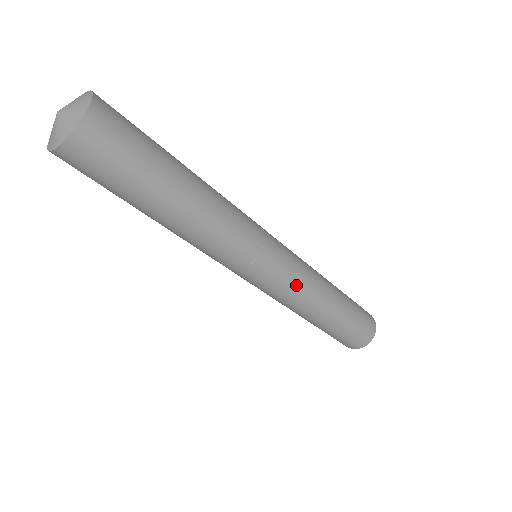
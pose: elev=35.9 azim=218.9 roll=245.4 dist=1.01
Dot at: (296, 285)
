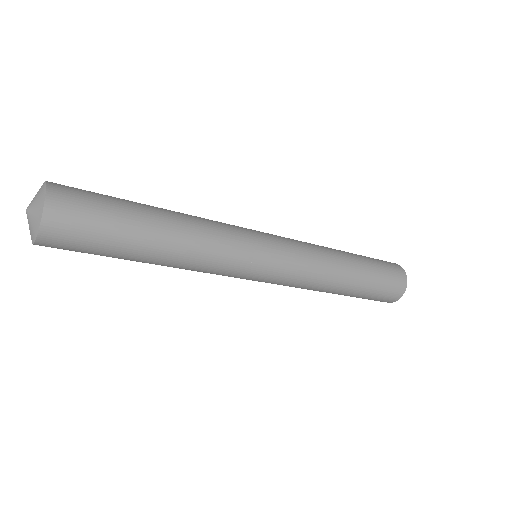
Dot at: (304, 256)
